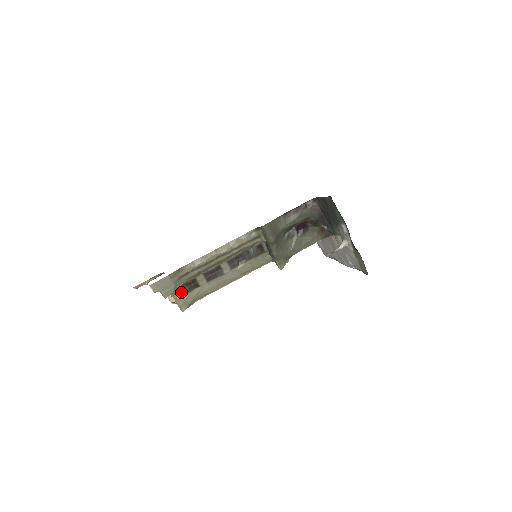
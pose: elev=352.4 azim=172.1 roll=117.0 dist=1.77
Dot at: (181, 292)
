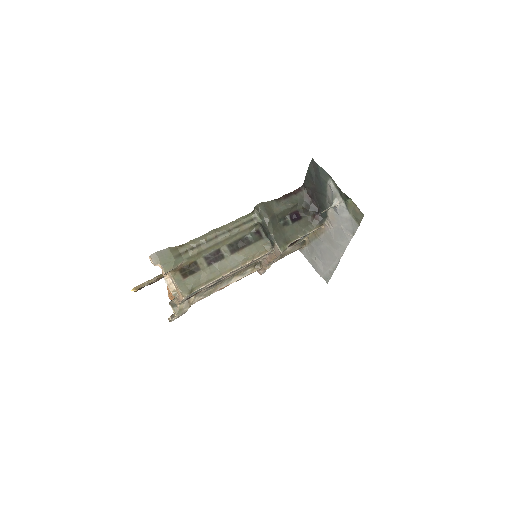
Dot at: (181, 275)
